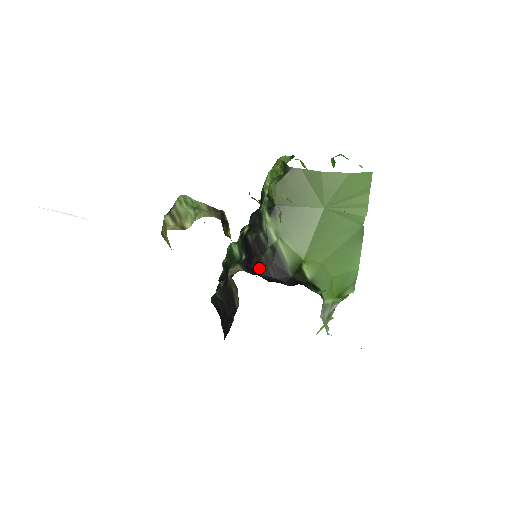
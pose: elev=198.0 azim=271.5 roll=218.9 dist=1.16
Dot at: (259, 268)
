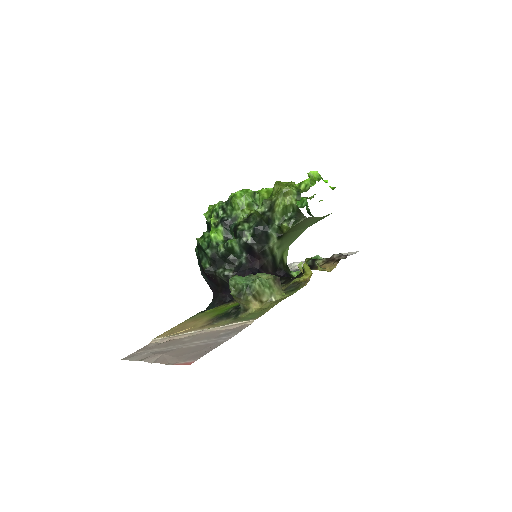
Dot at: (262, 269)
